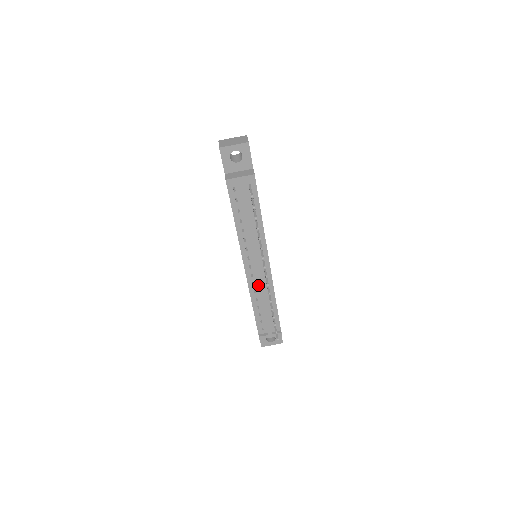
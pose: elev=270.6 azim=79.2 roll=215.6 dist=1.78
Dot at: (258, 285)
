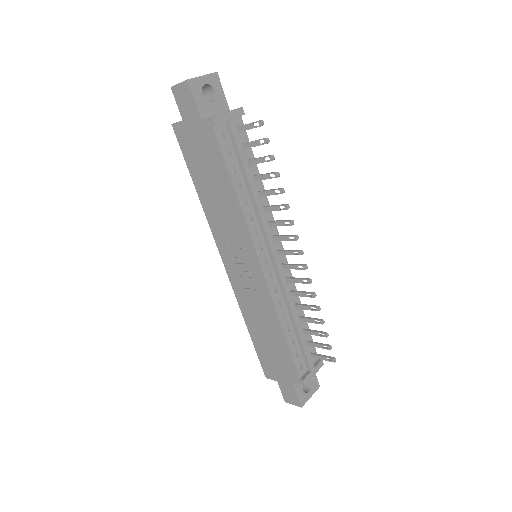
Dot at: (283, 287)
